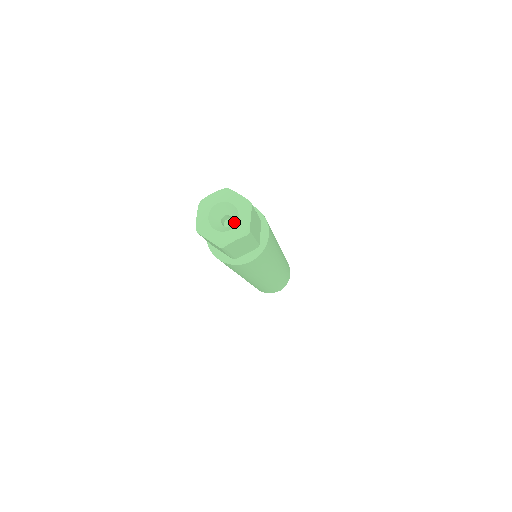
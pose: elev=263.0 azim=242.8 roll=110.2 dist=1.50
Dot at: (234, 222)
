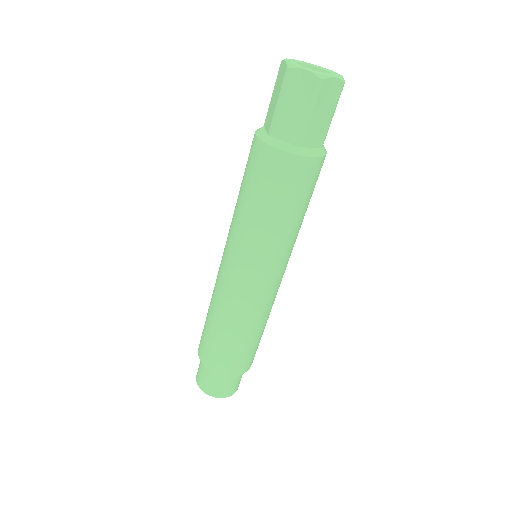
Dot at: occluded
